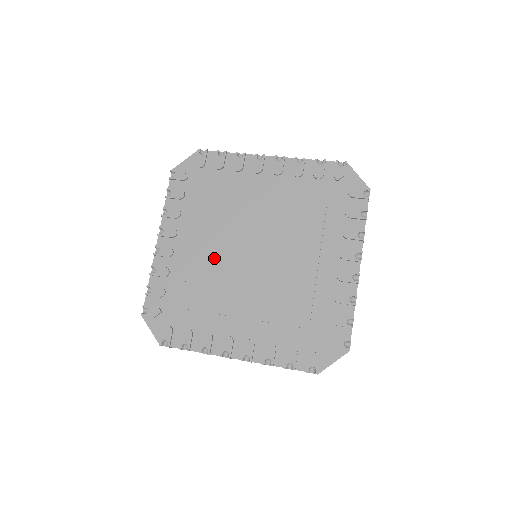
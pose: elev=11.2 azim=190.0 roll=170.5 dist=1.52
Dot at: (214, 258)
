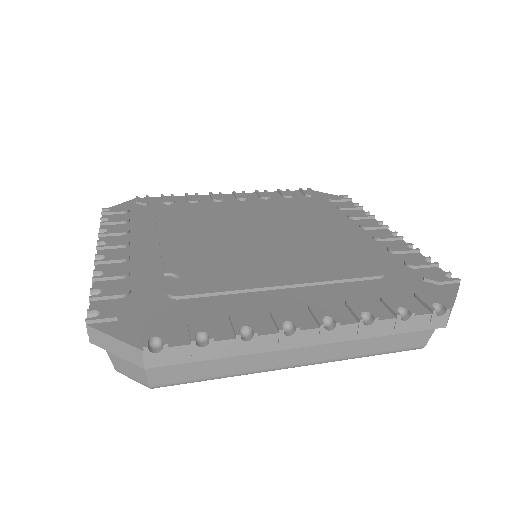
Dot at: (201, 249)
